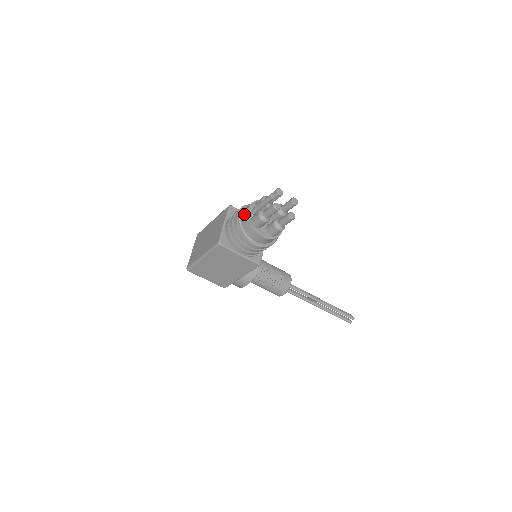
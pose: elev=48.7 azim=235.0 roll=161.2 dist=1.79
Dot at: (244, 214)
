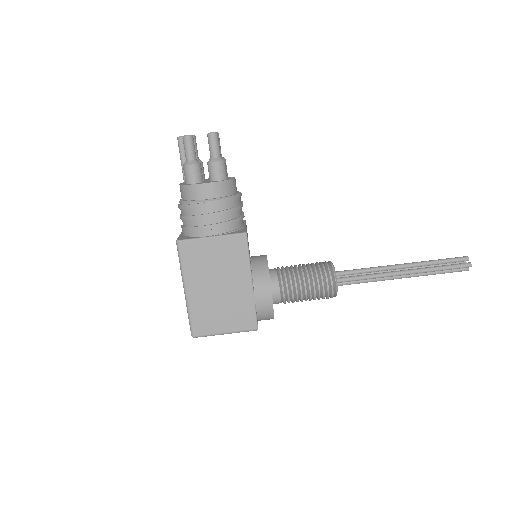
Dot at: occluded
